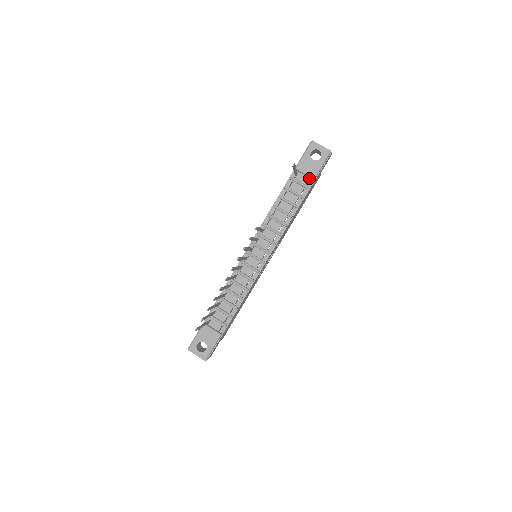
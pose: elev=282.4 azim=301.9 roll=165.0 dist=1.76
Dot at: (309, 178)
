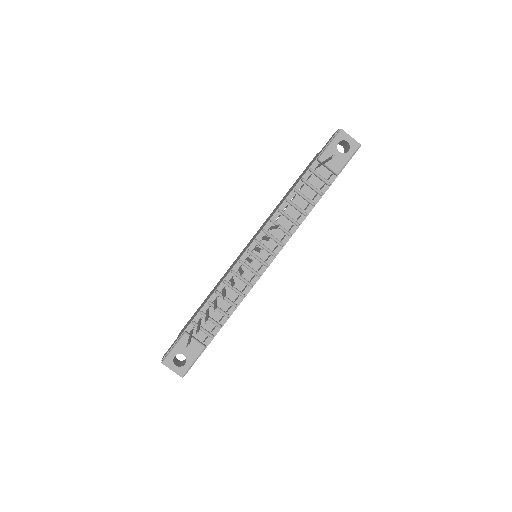
Dot at: (331, 173)
